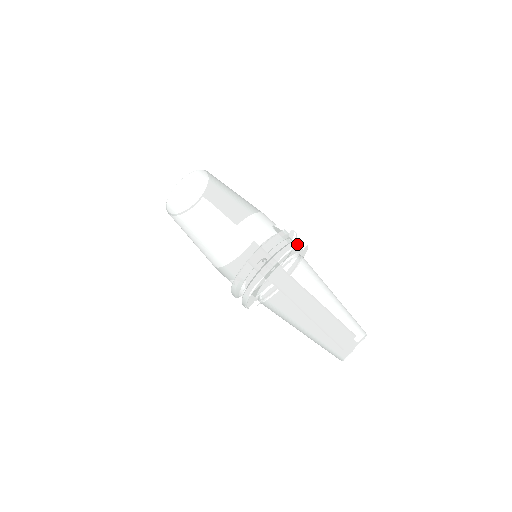
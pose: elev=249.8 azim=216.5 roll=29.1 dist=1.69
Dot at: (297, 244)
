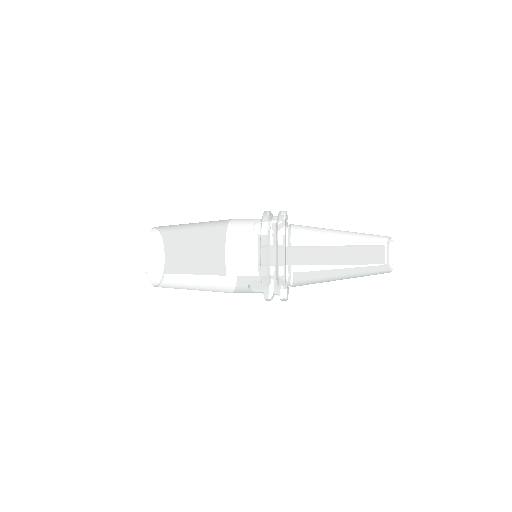
Dot at: occluded
